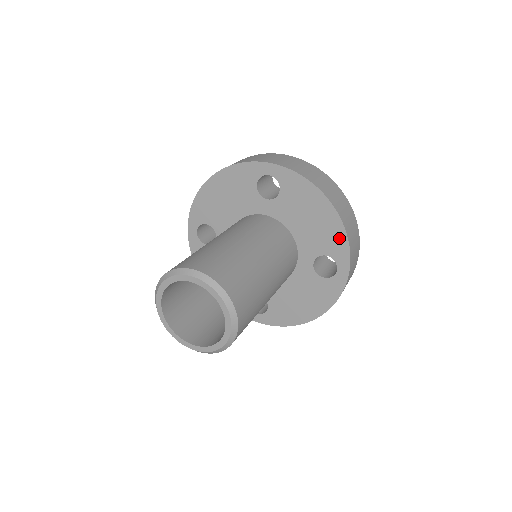
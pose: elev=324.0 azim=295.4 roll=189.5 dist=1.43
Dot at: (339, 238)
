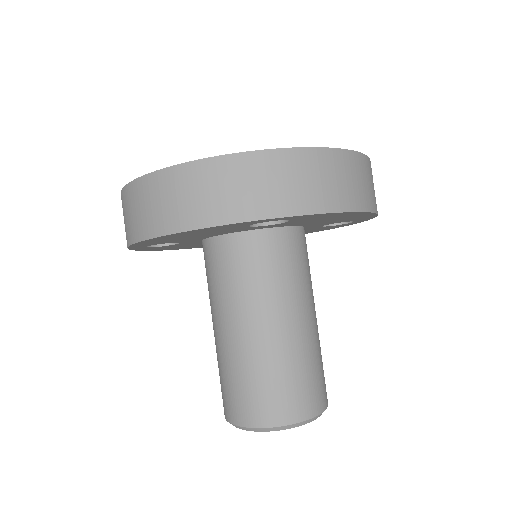
Dot at: (366, 217)
